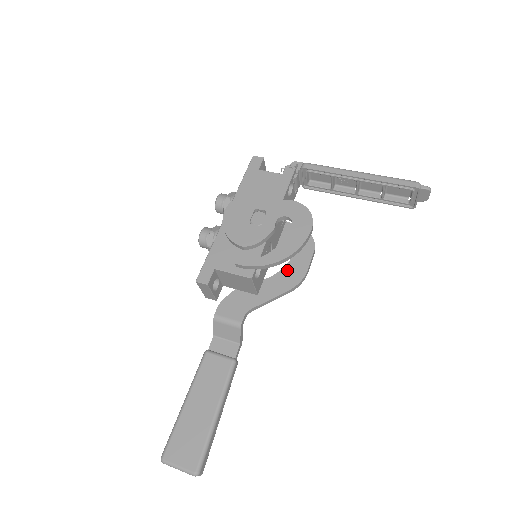
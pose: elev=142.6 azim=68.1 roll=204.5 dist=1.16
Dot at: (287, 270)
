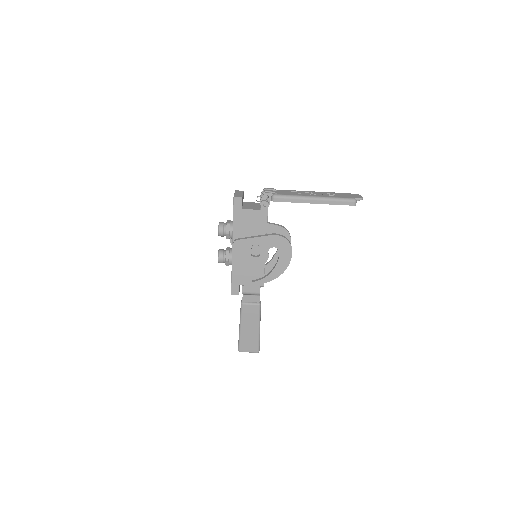
Dot at: (277, 257)
